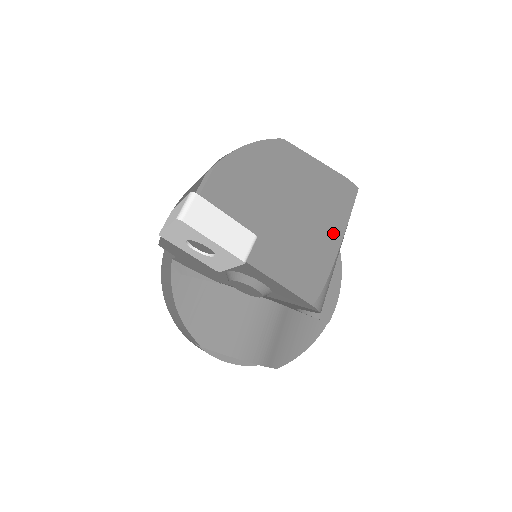
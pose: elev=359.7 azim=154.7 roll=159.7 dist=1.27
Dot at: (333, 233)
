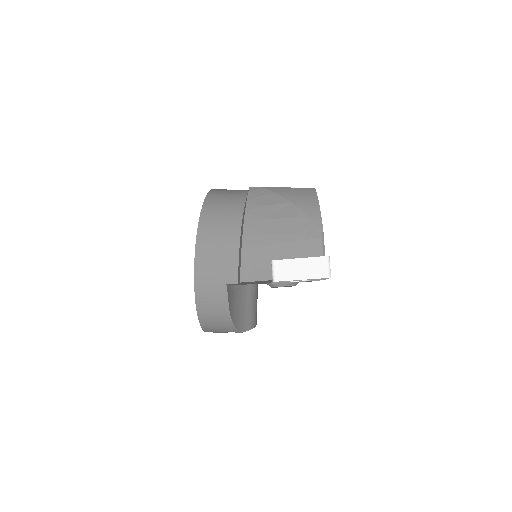
Dot at: occluded
